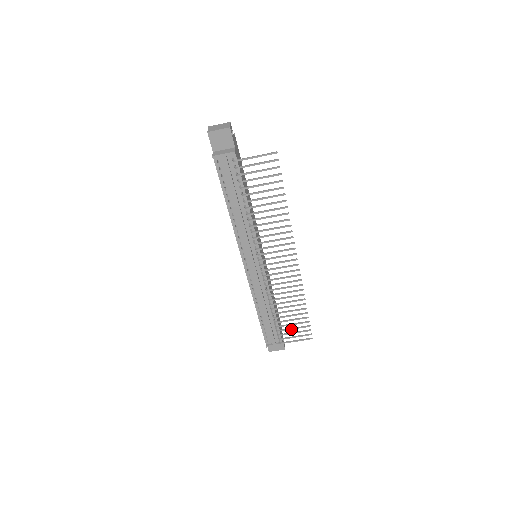
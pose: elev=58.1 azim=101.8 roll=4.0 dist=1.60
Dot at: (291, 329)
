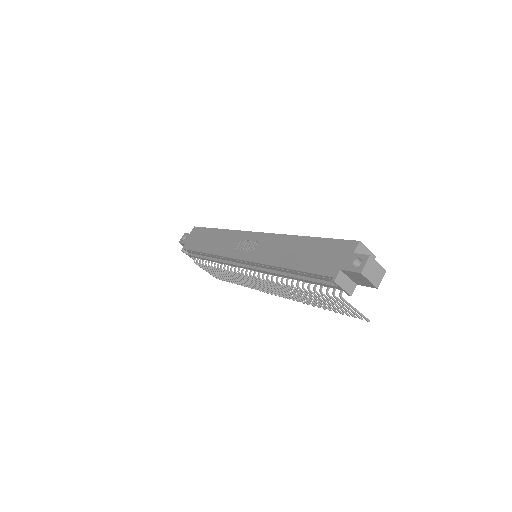
Dot at: (213, 272)
